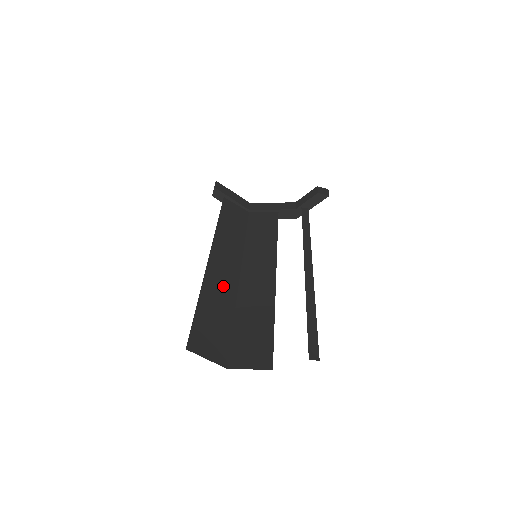
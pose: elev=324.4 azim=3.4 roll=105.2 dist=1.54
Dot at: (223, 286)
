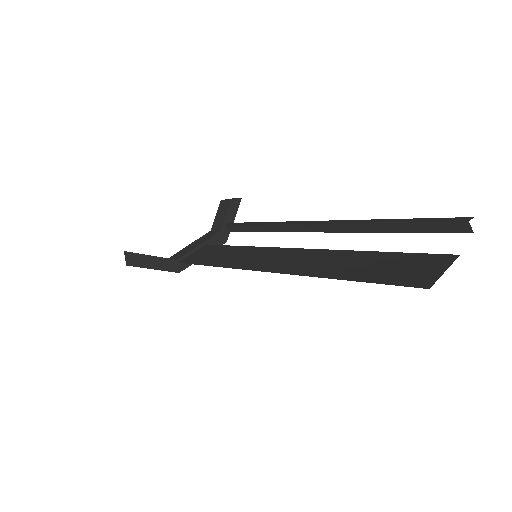
Dot at: occluded
